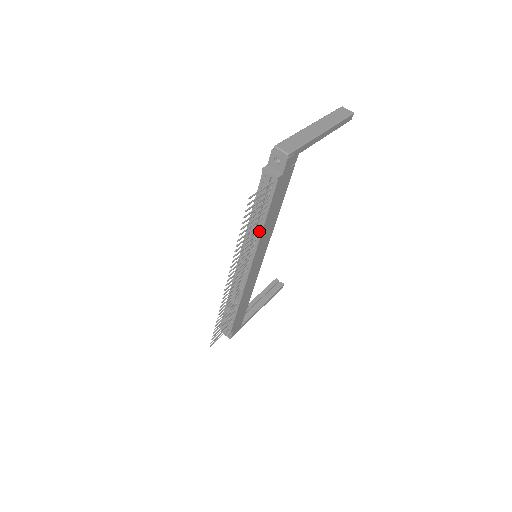
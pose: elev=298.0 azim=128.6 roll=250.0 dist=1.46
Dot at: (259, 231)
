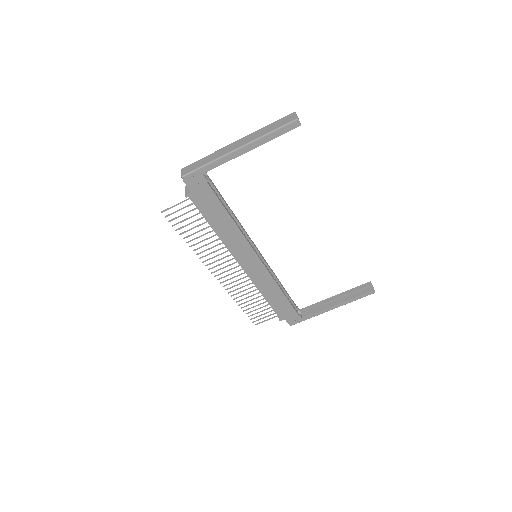
Dot at: (219, 236)
